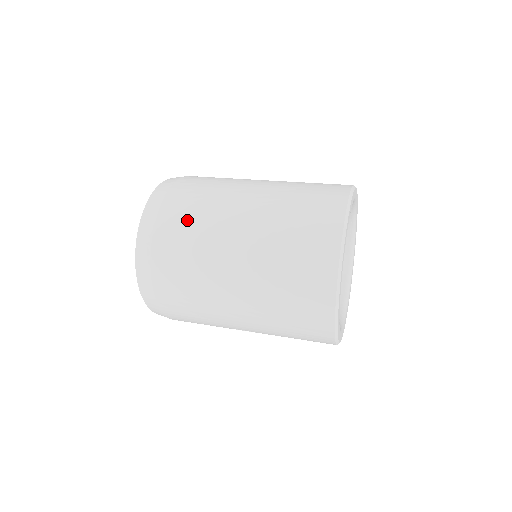
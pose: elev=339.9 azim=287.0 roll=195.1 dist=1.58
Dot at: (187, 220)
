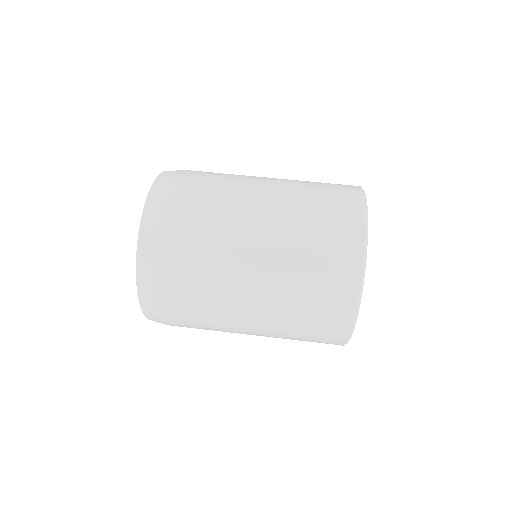
Dot at: (192, 305)
